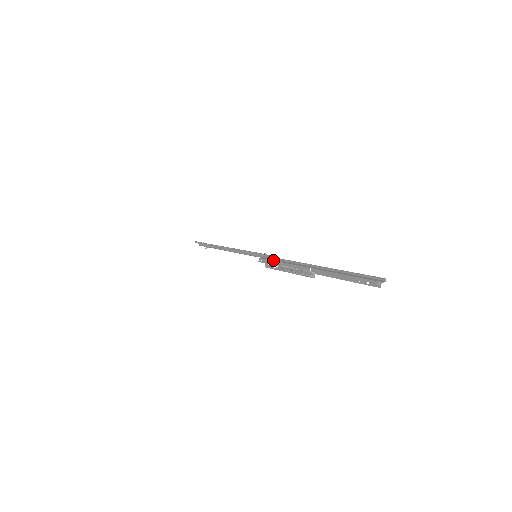
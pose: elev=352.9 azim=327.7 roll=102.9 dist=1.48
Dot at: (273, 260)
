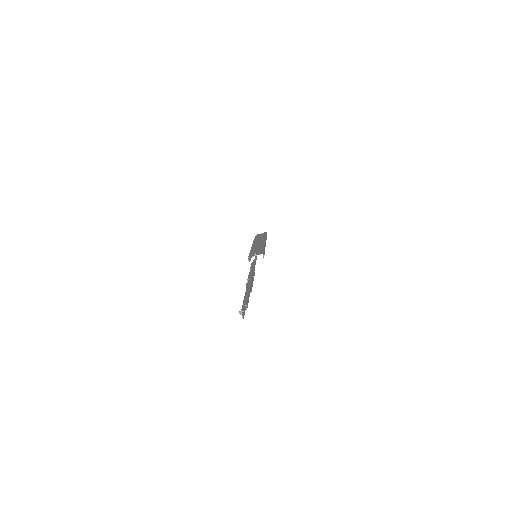
Dot at: (251, 265)
